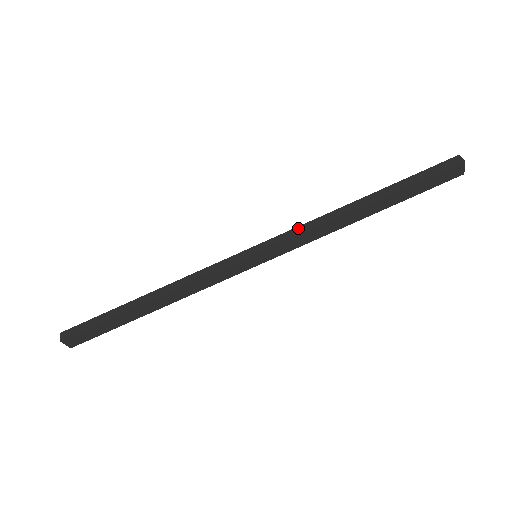
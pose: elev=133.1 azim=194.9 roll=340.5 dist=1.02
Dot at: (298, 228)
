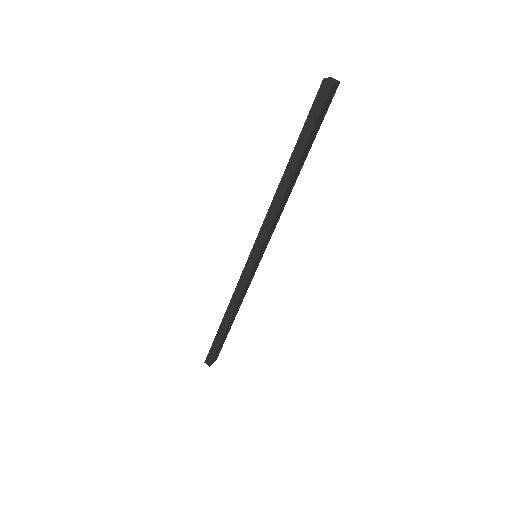
Dot at: (263, 226)
